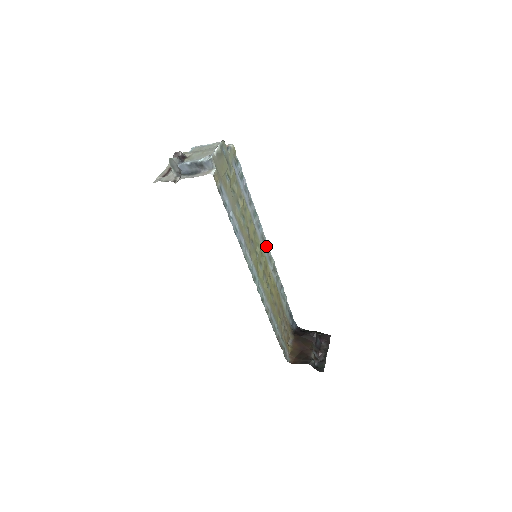
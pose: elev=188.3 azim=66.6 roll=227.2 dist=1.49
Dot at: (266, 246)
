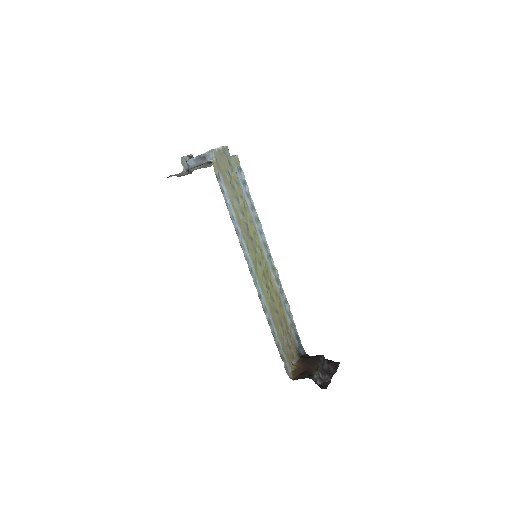
Dot at: (269, 254)
